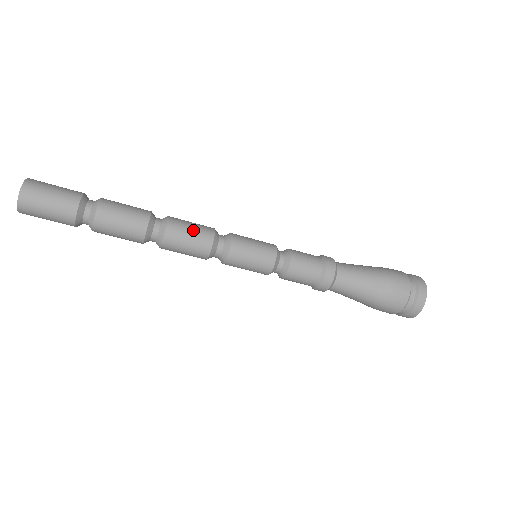
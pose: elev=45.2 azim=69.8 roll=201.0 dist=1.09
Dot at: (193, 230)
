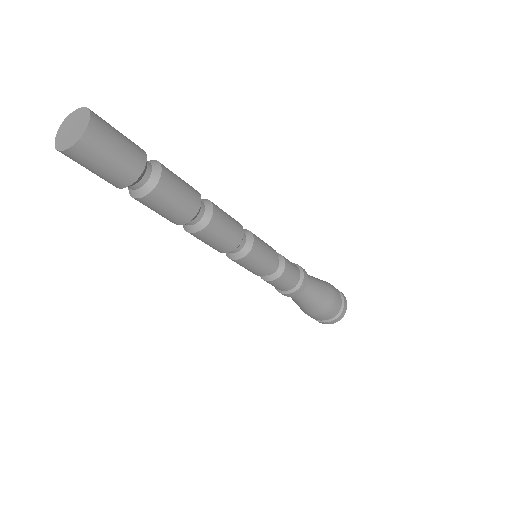
Dot at: (229, 216)
